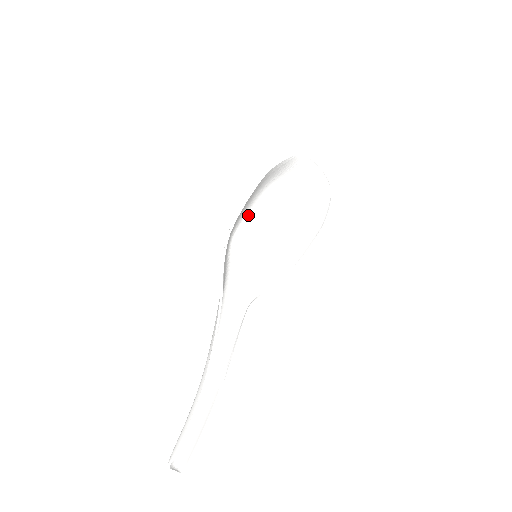
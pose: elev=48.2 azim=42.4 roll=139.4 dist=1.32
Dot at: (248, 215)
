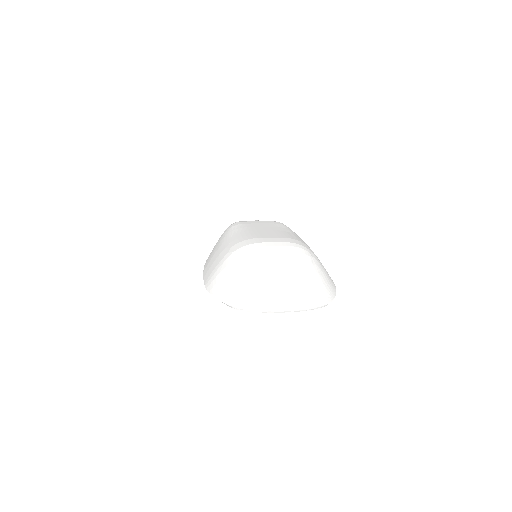
Dot at: occluded
